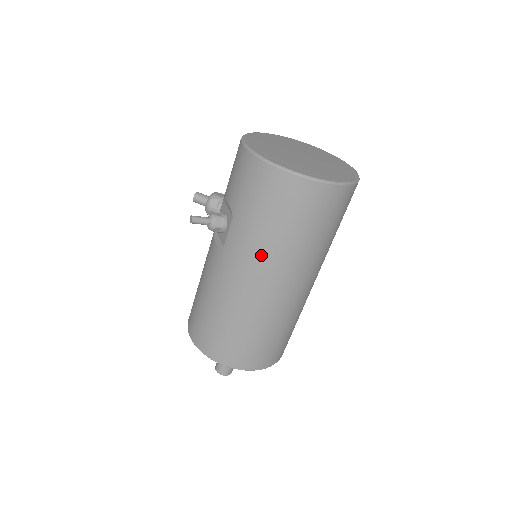
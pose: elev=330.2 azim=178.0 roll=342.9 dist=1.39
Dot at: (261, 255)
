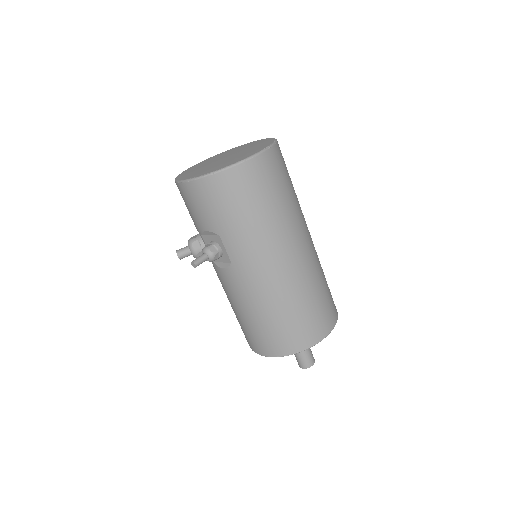
Dot at: (262, 242)
